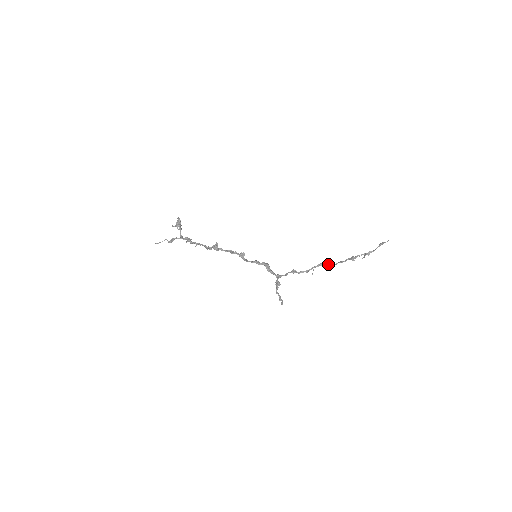
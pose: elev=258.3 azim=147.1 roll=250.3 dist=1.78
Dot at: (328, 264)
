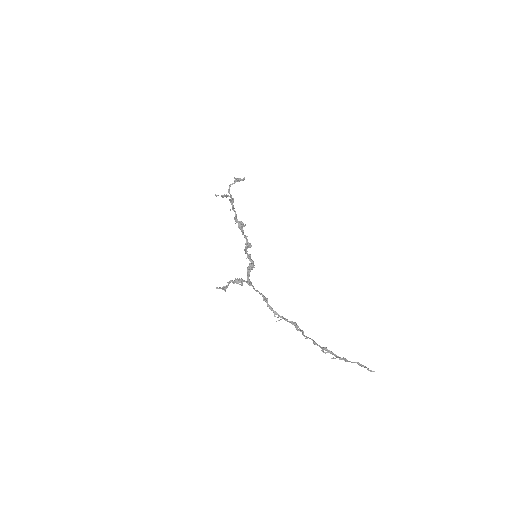
Dot at: (299, 330)
